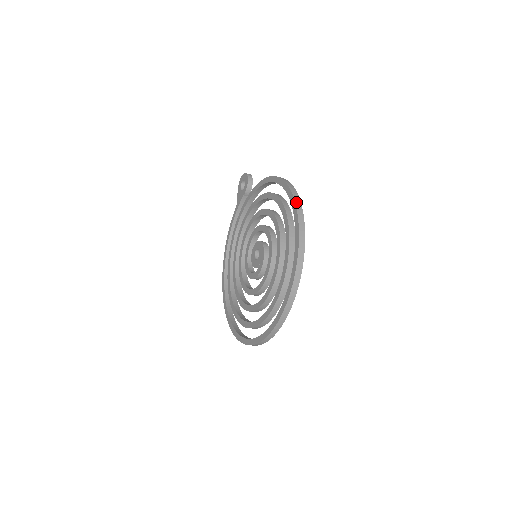
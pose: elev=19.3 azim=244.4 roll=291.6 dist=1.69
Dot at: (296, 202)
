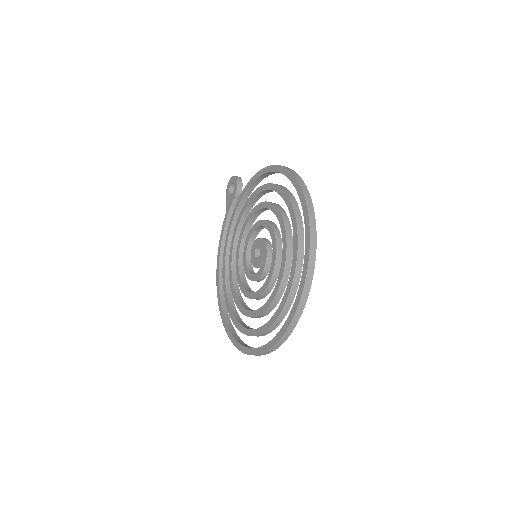
Dot at: (299, 182)
